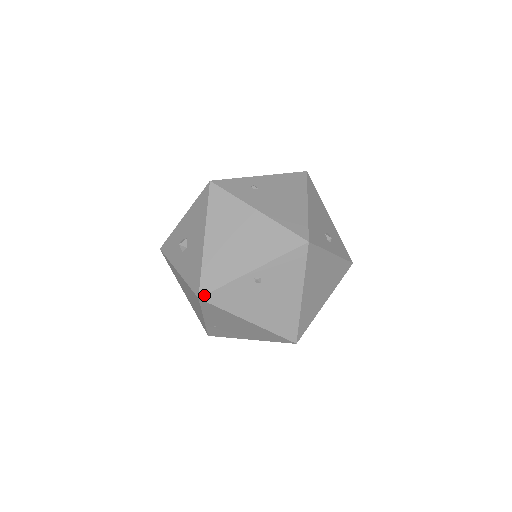
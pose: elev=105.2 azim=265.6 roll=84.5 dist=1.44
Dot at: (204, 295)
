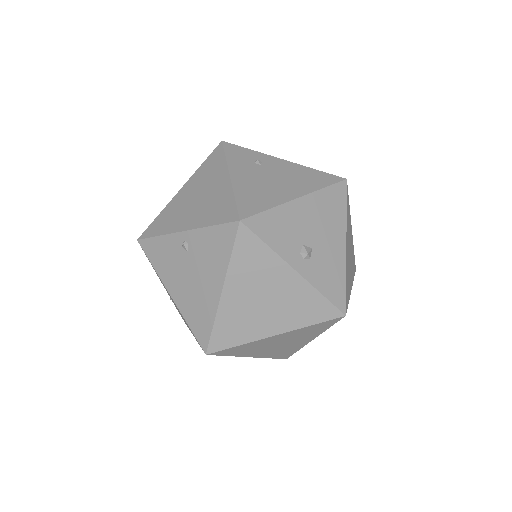
Dot at: (142, 239)
